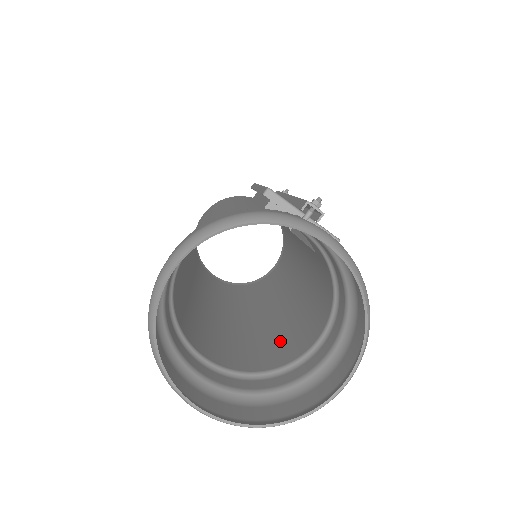
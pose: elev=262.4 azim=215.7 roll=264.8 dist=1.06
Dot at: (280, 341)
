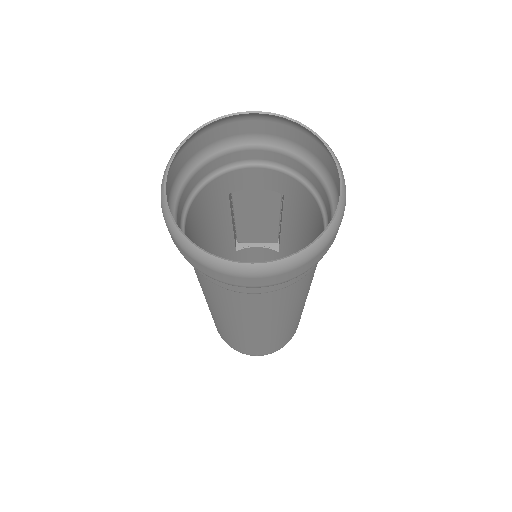
Dot at: occluded
